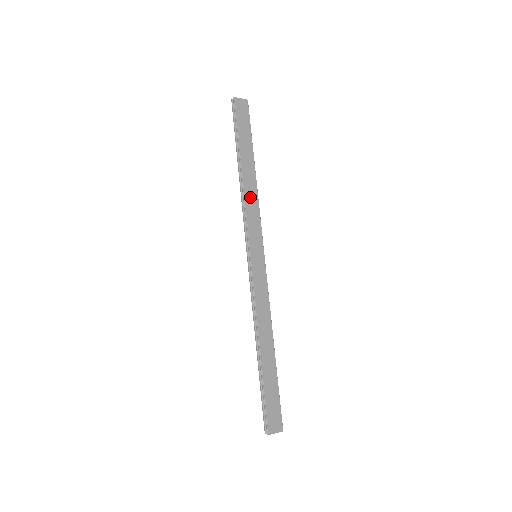
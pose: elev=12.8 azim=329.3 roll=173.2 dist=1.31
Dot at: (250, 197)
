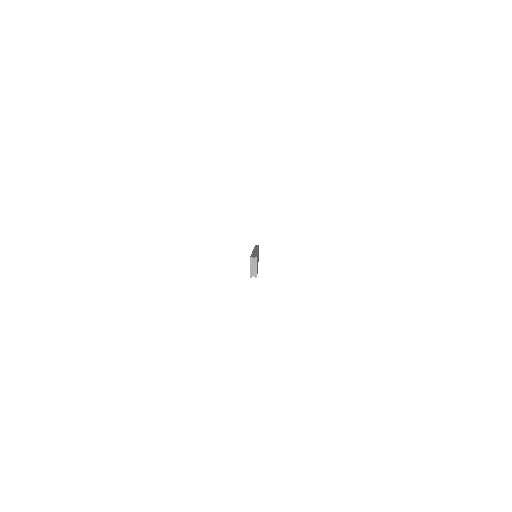
Dot at: occluded
